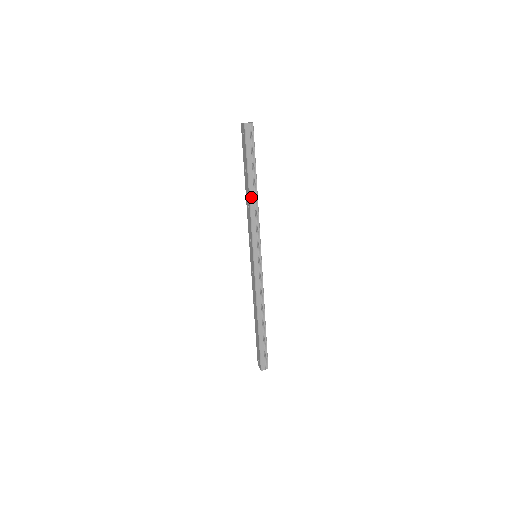
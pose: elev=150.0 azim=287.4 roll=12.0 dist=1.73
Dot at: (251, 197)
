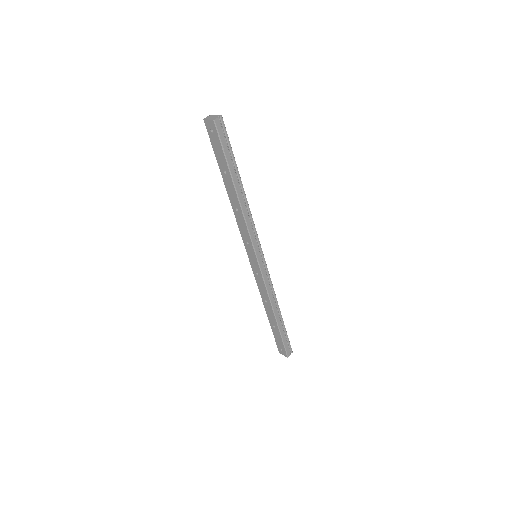
Dot at: (240, 199)
